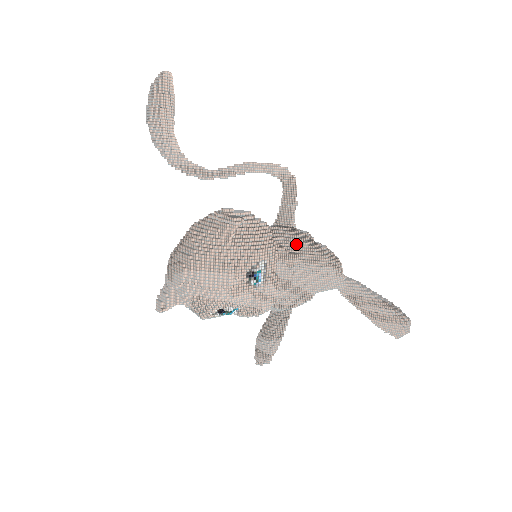
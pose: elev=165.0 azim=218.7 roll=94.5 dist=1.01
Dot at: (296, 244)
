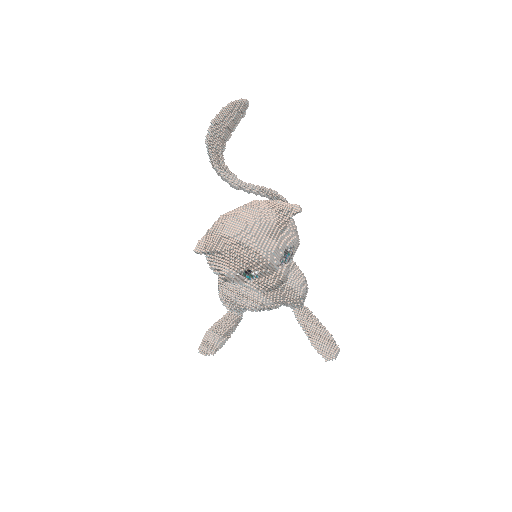
Dot at: occluded
